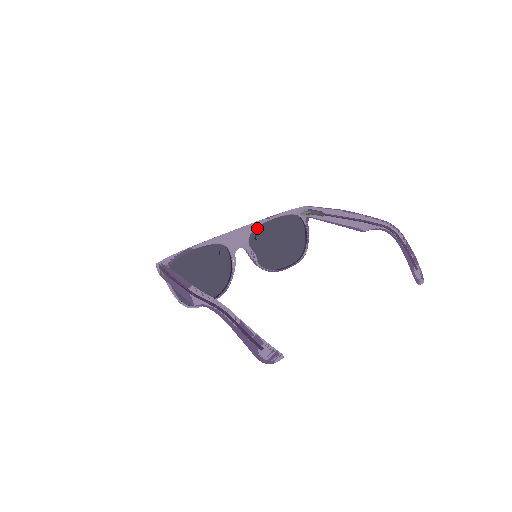
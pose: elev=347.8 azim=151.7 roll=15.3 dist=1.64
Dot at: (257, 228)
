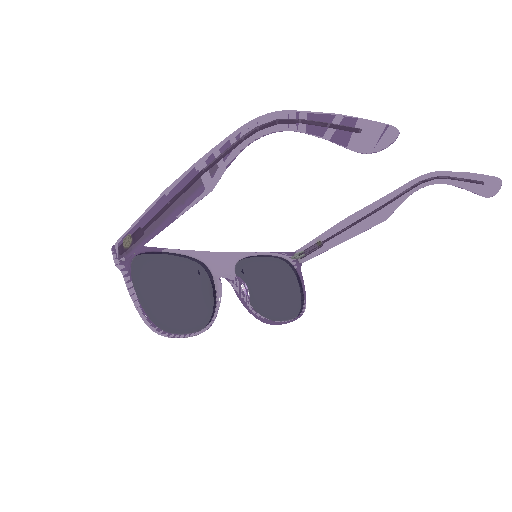
Dot at: (243, 260)
